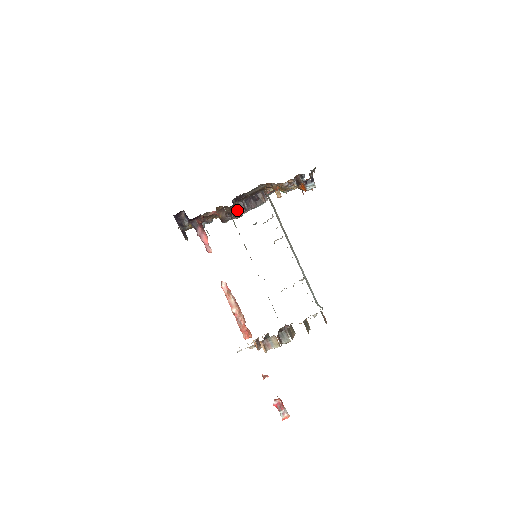
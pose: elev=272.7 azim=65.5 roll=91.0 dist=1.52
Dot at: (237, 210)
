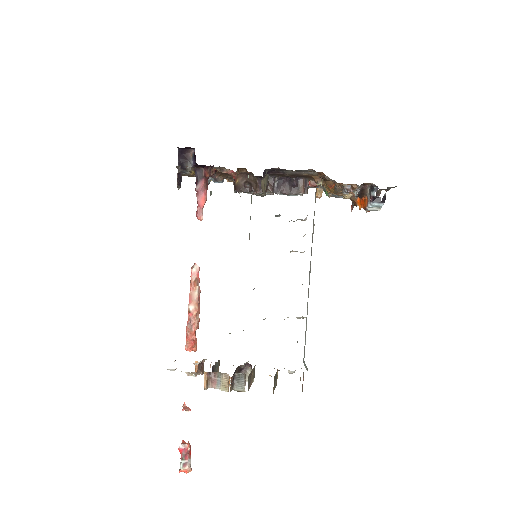
Dot at: (263, 185)
